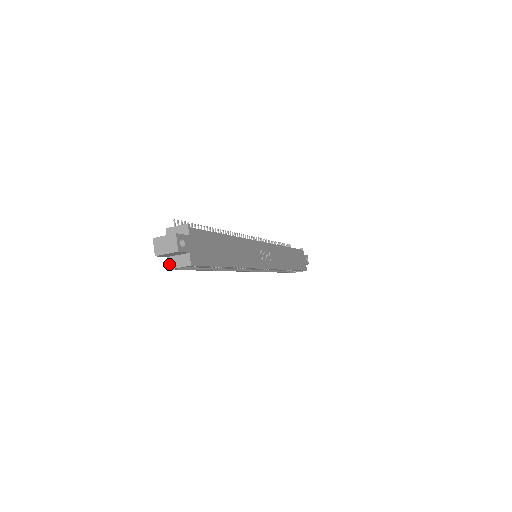
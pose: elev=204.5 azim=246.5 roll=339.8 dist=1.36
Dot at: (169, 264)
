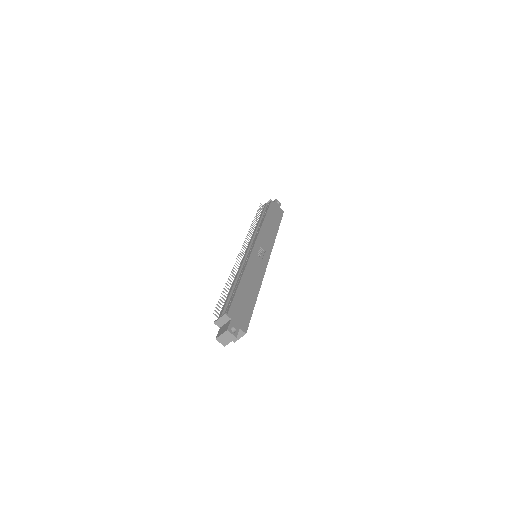
Dot at: occluded
